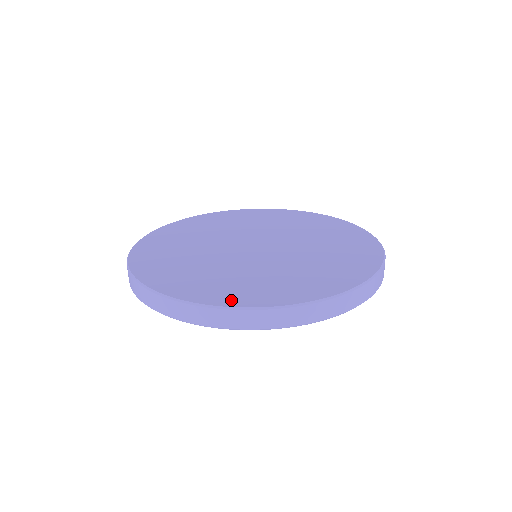
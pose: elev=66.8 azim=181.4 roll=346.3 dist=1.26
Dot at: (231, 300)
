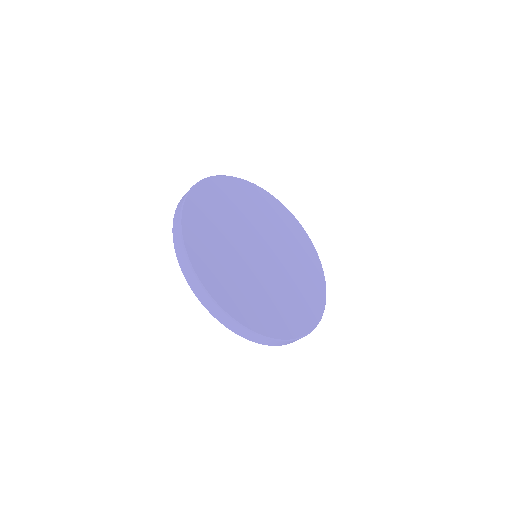
Dot at: (192, 246)
